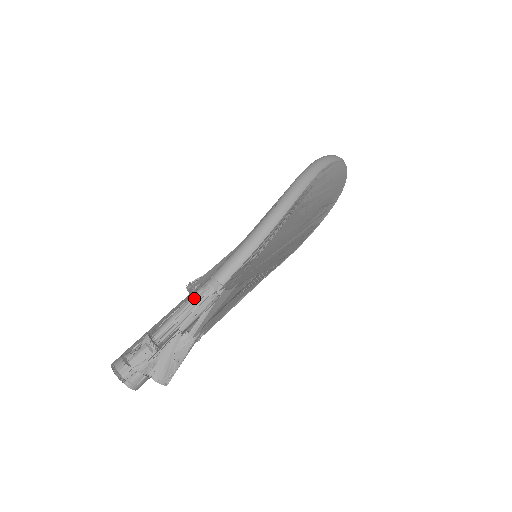
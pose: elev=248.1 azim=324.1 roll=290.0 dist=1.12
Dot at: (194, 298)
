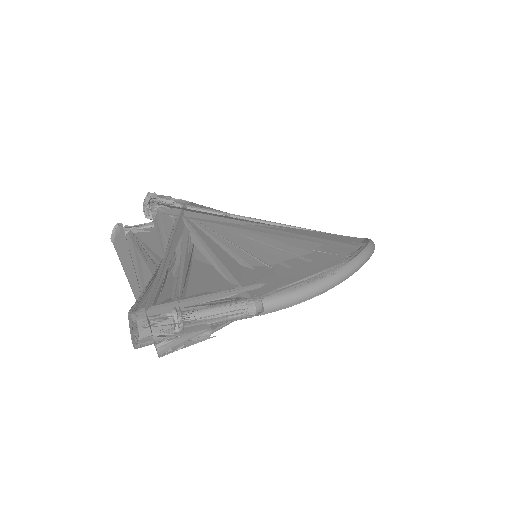
Dot at: (237, 308)
